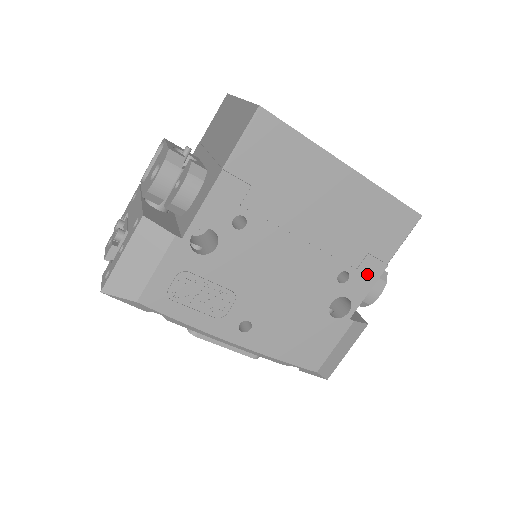
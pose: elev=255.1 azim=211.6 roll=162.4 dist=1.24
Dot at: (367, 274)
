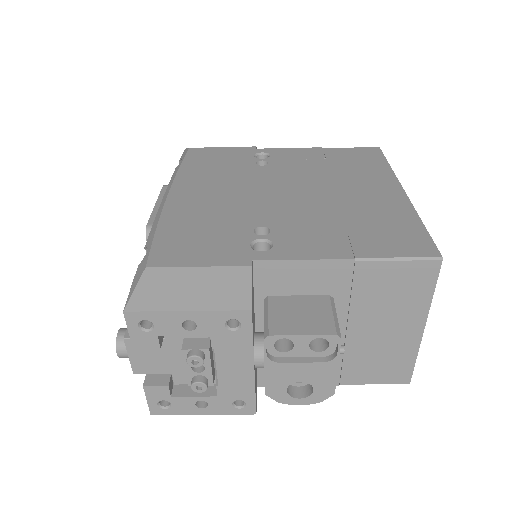
Dot at: occluded
